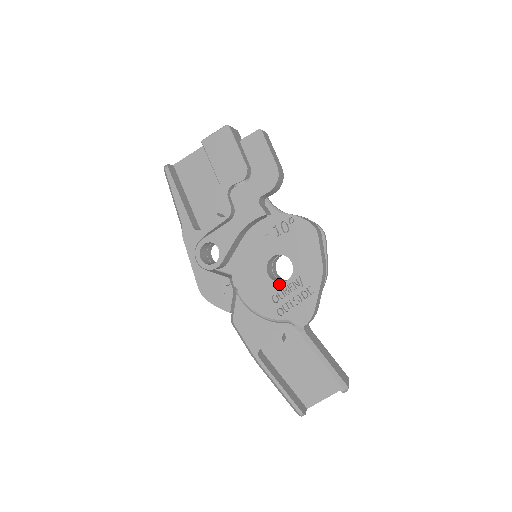
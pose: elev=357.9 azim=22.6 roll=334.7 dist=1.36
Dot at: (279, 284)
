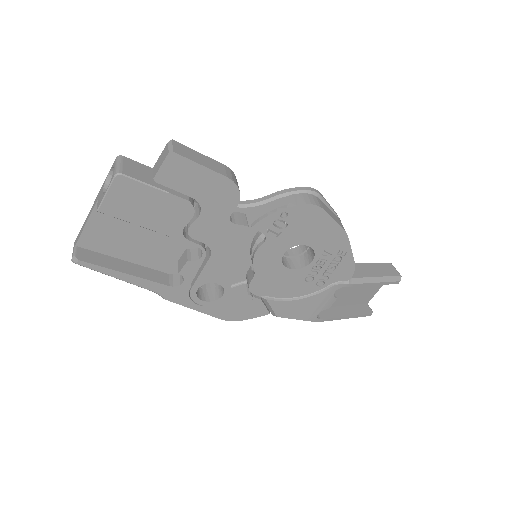
Dot at: (306, 268)
